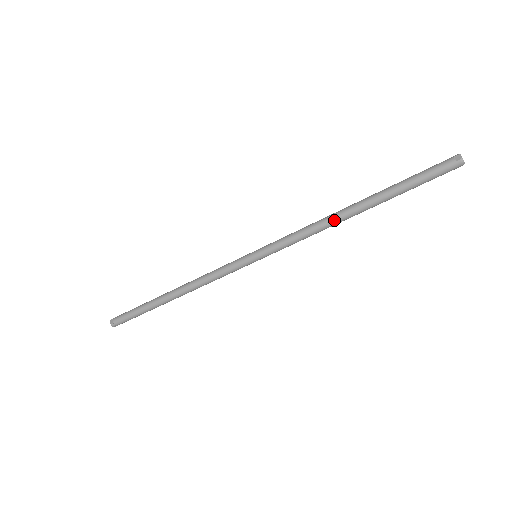
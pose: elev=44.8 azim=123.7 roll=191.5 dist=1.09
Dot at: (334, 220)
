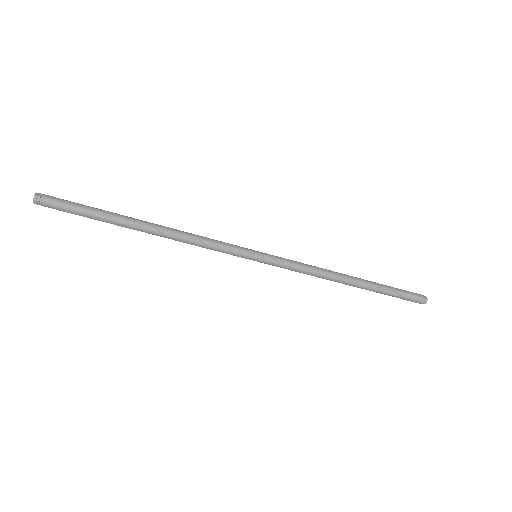
Dot at: (336, 276)
